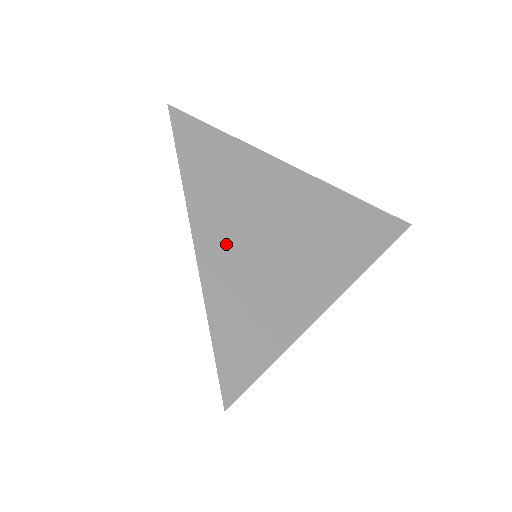
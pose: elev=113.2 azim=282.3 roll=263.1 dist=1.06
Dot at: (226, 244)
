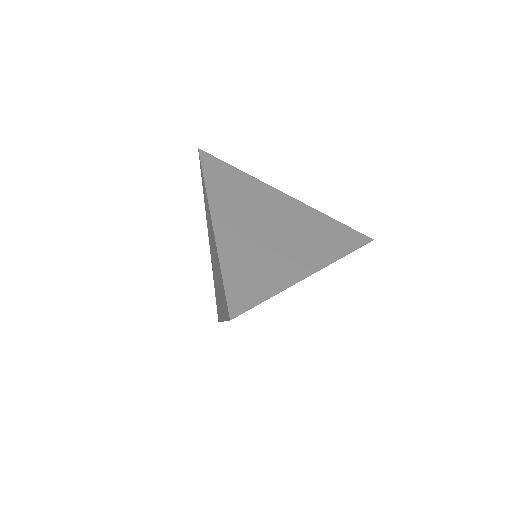
Dot at: (235, 226)
